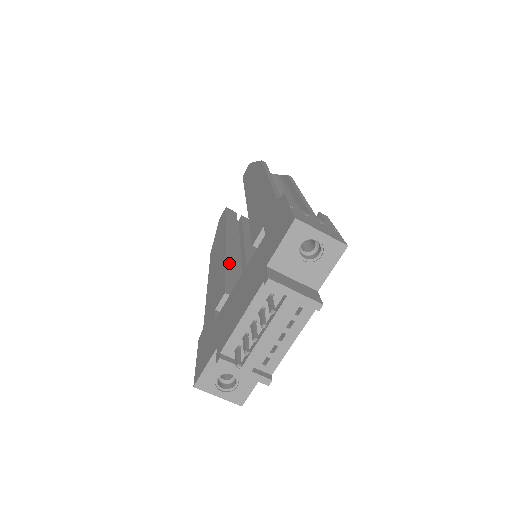
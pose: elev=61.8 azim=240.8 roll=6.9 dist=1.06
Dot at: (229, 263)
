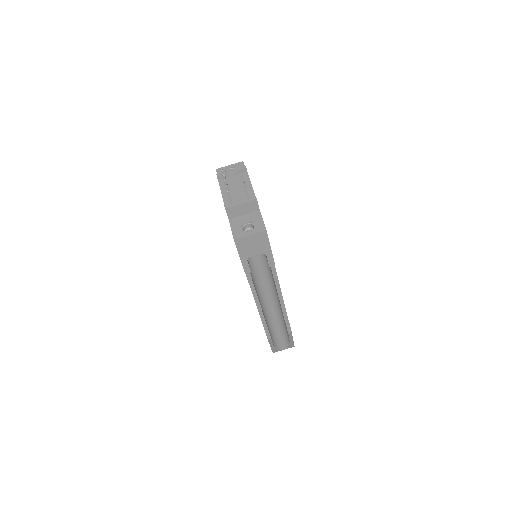
Dot at: occluded
